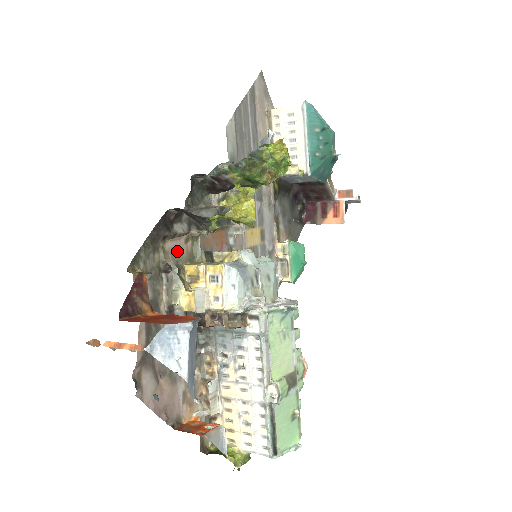
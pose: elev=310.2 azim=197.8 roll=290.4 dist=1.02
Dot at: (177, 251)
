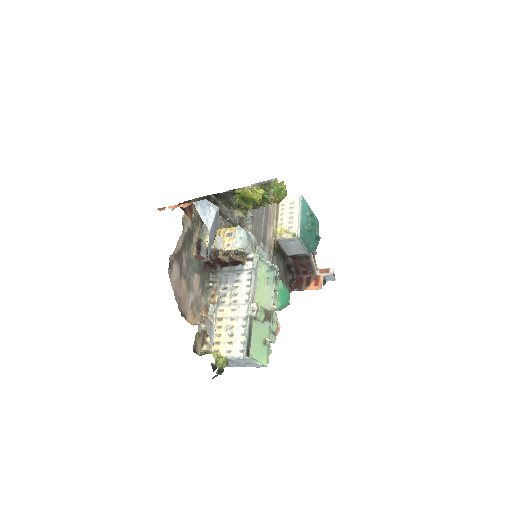
Dot at: occluded
